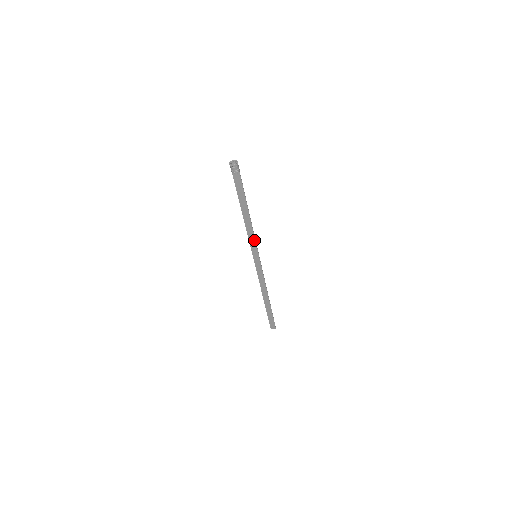
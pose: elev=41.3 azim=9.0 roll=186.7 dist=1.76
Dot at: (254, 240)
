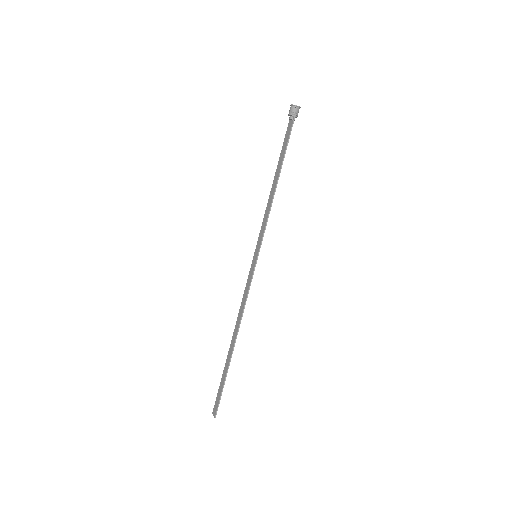
Dot at: (265, 227)
